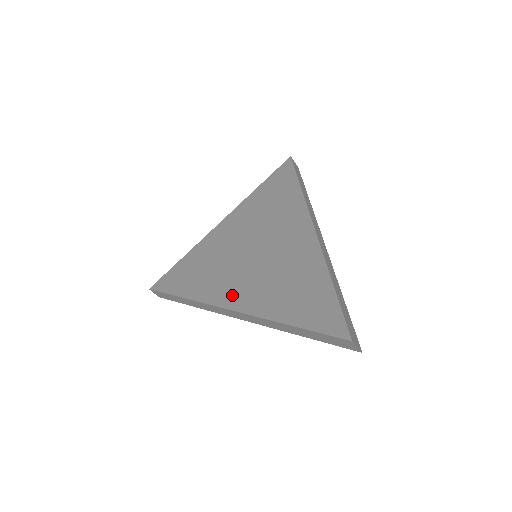
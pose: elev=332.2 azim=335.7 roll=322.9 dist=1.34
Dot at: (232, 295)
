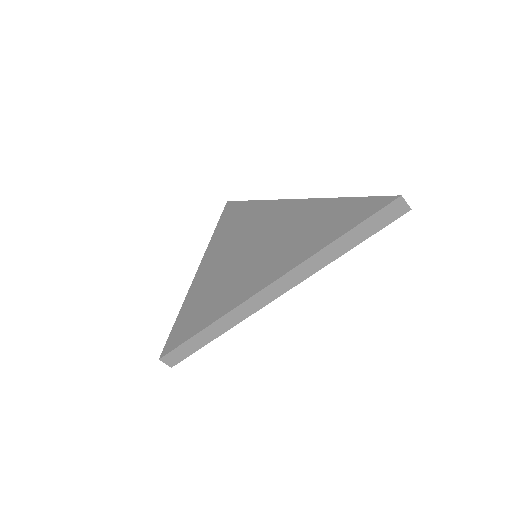
Dot at: (262, 277)
